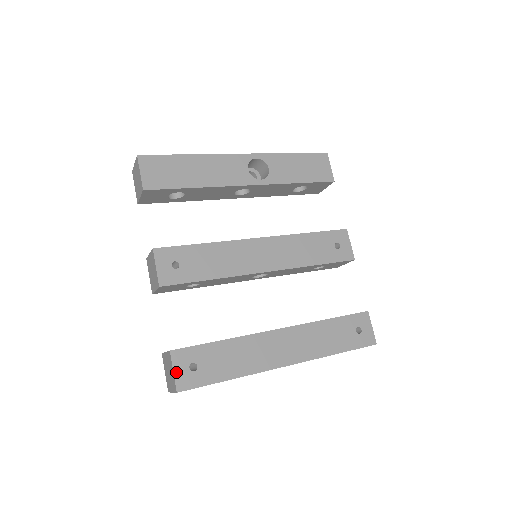
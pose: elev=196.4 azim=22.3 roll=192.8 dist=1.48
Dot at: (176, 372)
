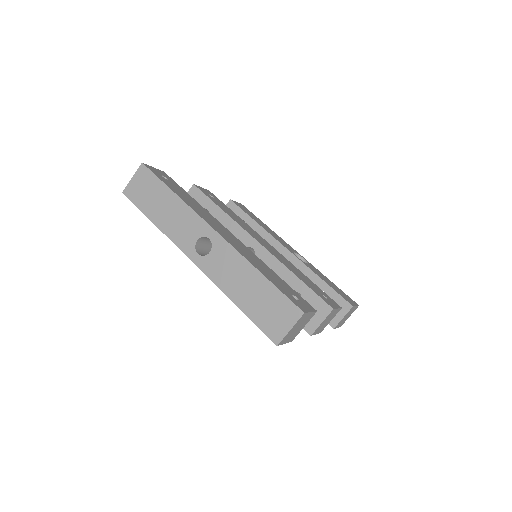
Dot at: (154, 168)
